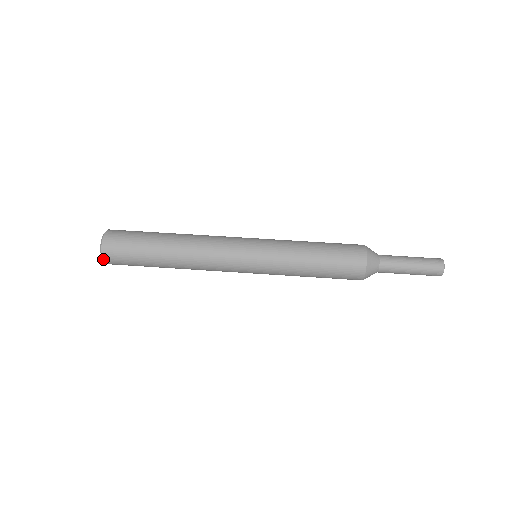
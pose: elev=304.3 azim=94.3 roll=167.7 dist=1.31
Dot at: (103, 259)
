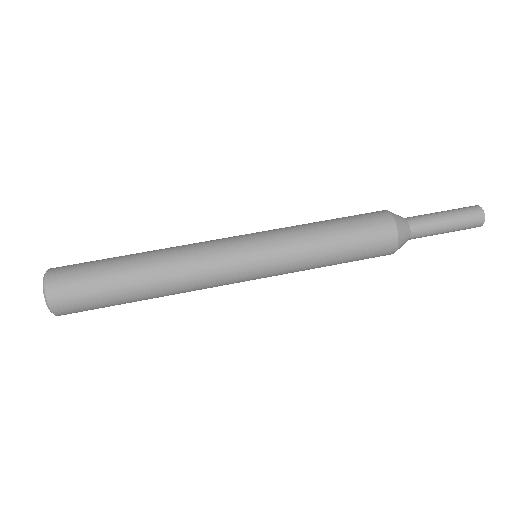
Dot at: (60, 315)
